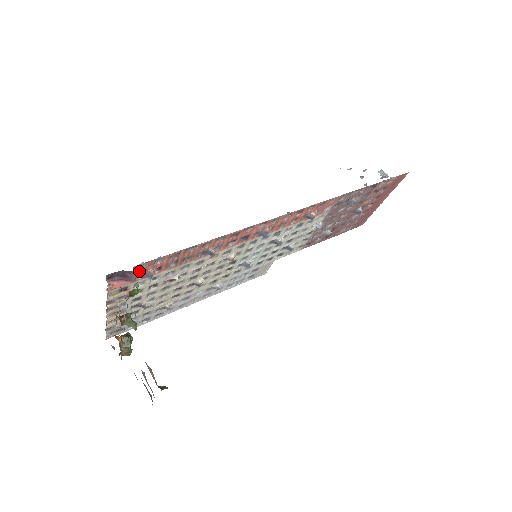
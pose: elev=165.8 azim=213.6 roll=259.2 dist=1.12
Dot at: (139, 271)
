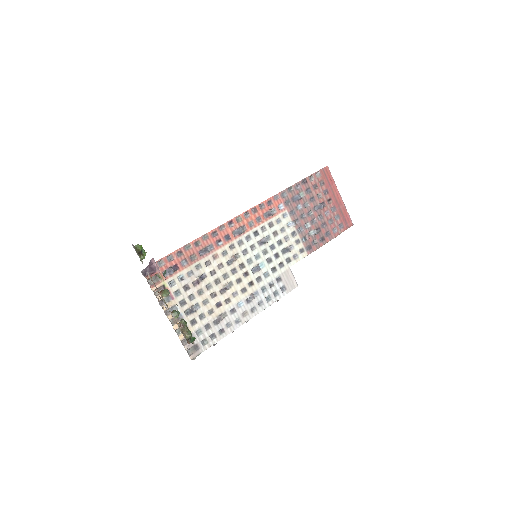
Dot at: (162, 268)
